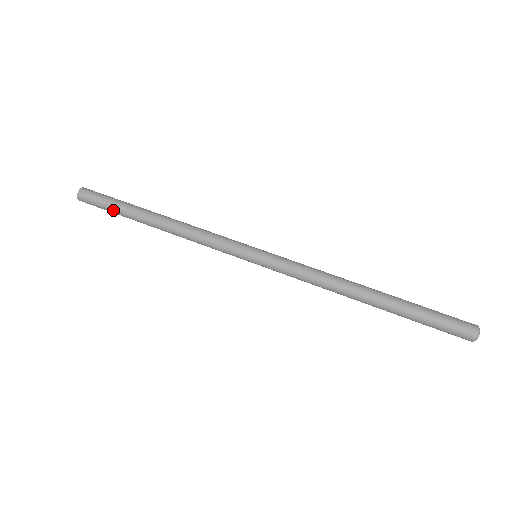
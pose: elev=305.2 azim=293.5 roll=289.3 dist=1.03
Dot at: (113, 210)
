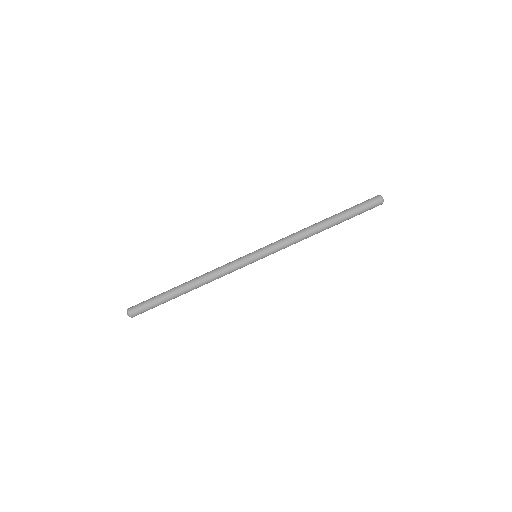
Dot at: (158, 304)
